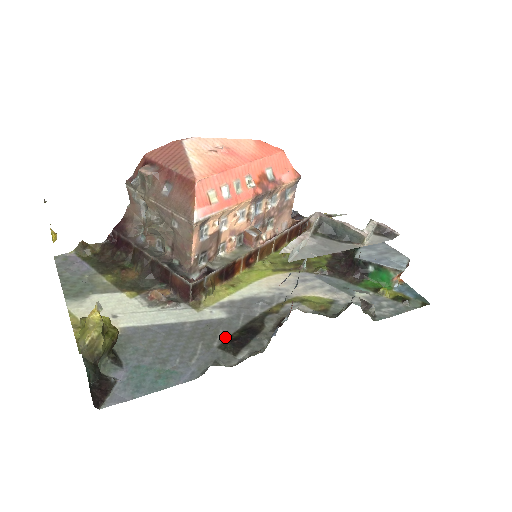
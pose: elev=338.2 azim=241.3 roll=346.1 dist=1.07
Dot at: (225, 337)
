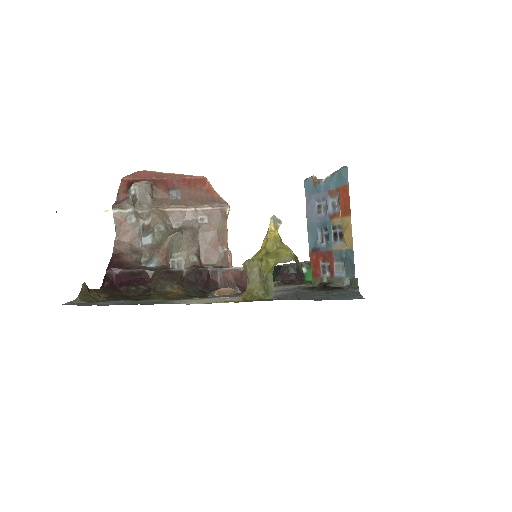
Dot at: (316, 291)
